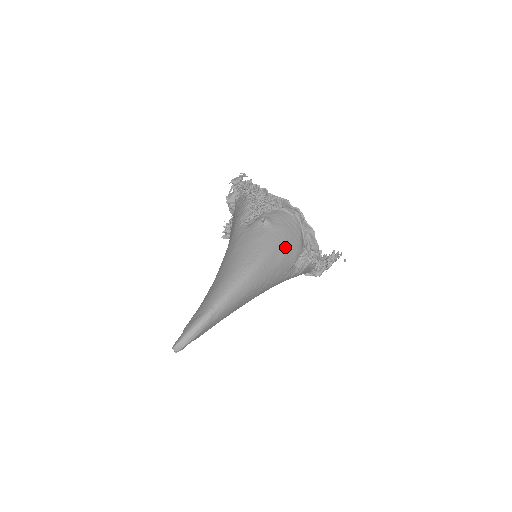
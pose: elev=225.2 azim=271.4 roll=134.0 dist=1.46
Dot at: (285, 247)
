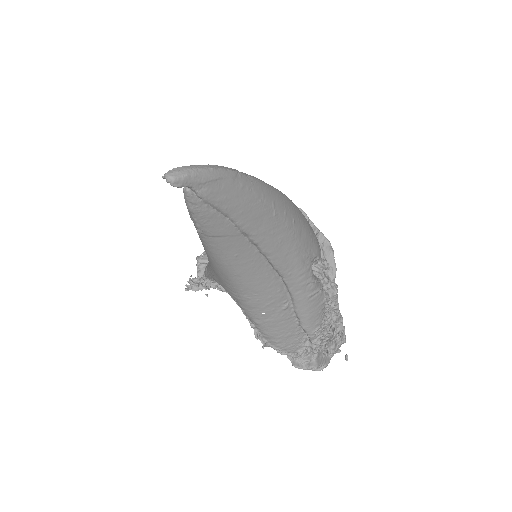
Dot at: (309, 224)
